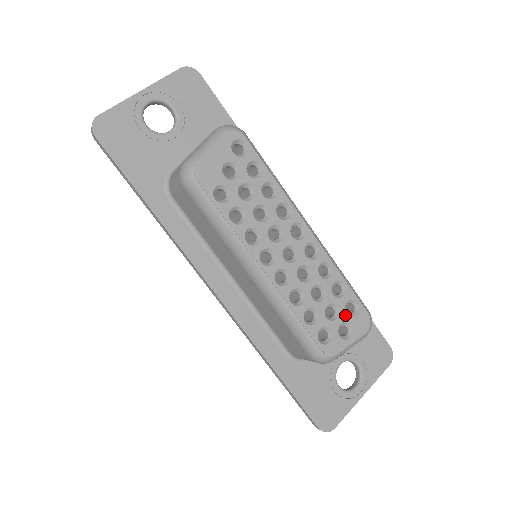
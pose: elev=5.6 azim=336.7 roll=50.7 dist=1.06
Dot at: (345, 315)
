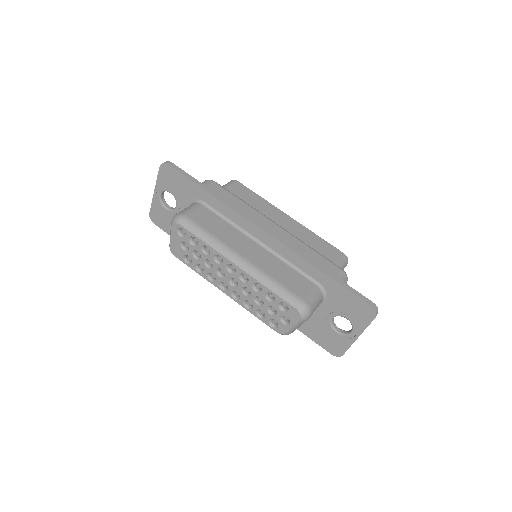
Dot at: (281, 311)
